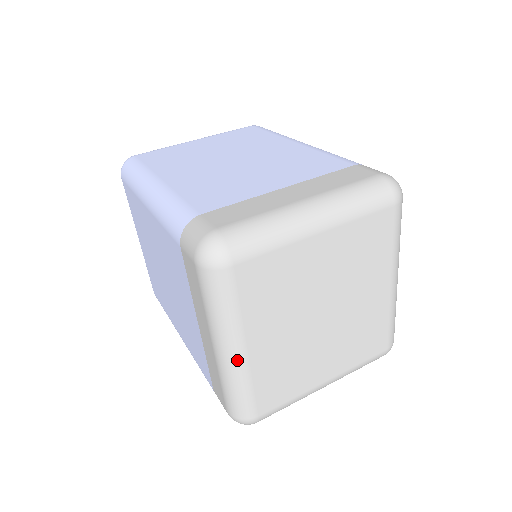
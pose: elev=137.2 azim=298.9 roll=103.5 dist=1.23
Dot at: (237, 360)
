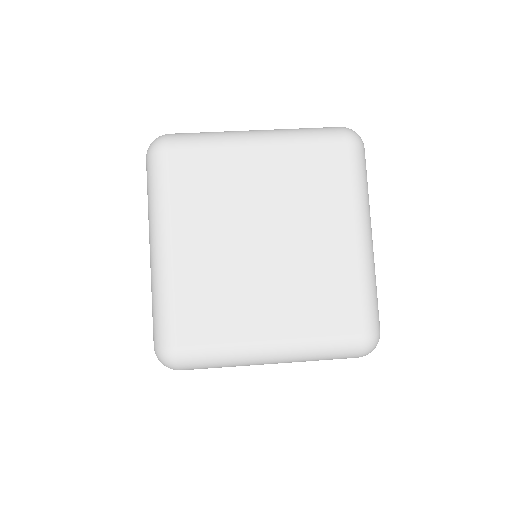
Dot at: (162, 258)
